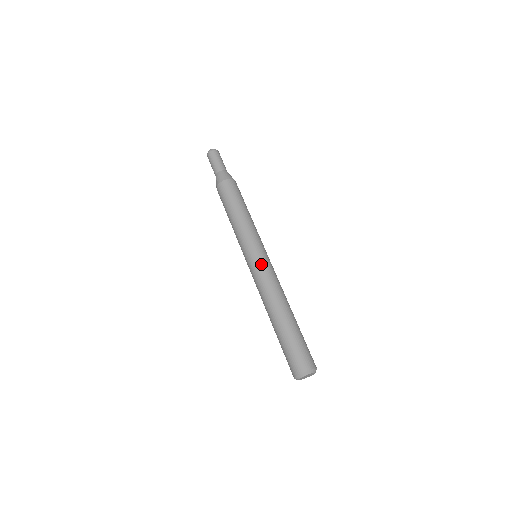
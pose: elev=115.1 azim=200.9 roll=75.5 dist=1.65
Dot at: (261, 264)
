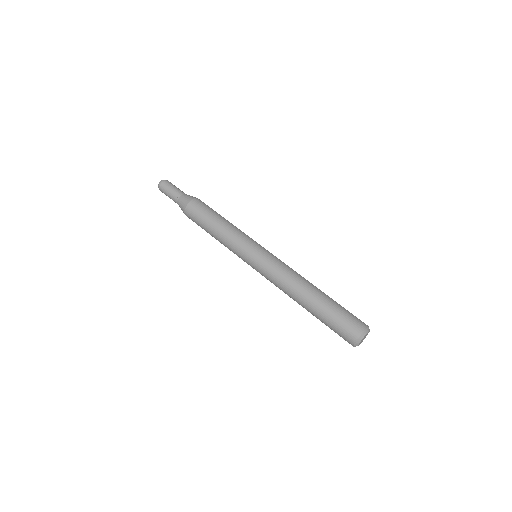
Dot at: (269, 257)
